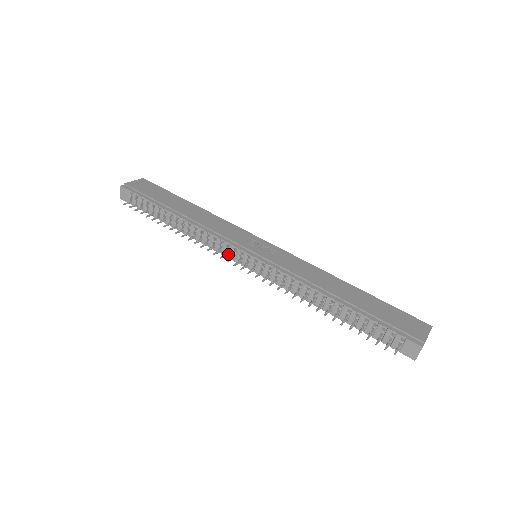
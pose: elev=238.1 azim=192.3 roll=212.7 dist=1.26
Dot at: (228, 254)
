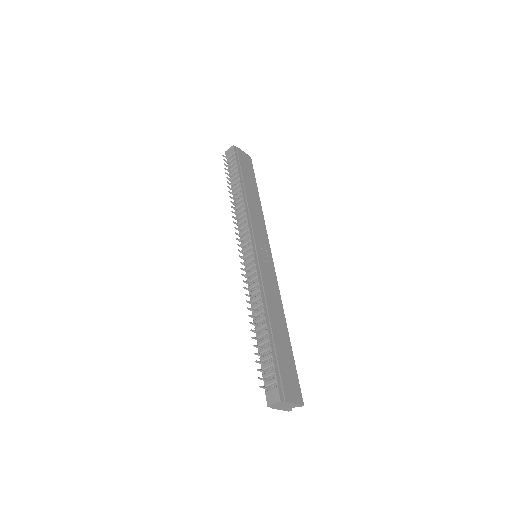
Dot at: (242, 237)
